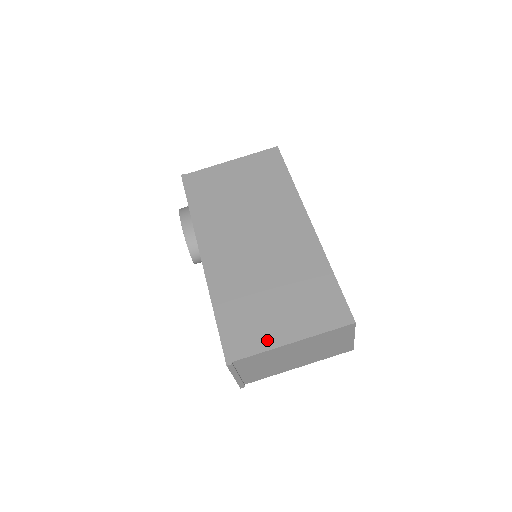
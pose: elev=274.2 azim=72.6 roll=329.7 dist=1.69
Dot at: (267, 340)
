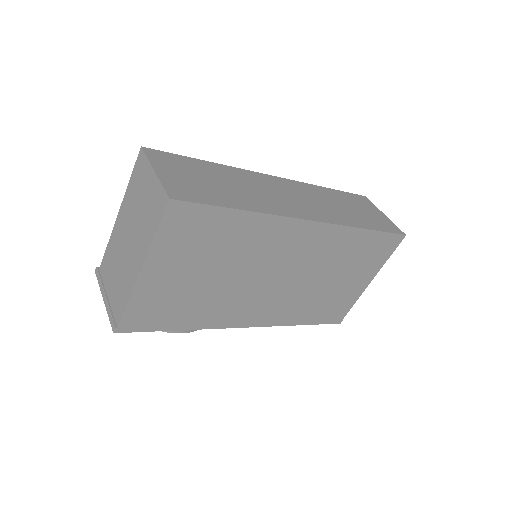
Dot at: (354, 296)
